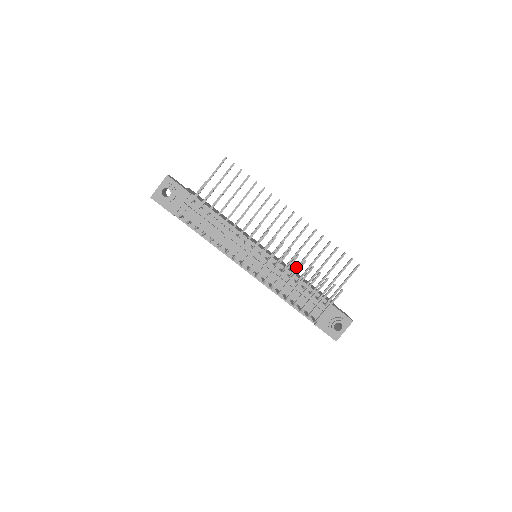
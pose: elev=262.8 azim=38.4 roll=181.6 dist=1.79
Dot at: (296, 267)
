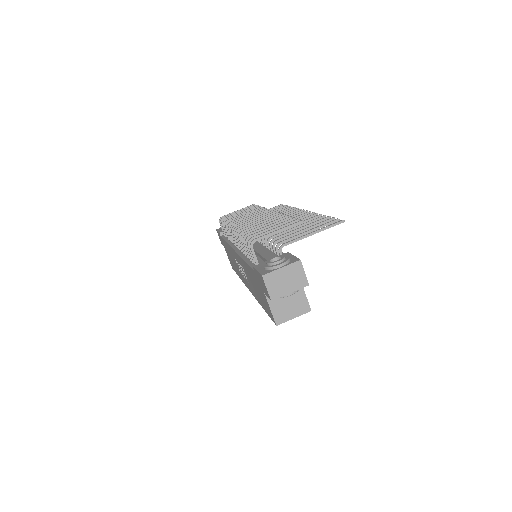
Dot at: occluded
